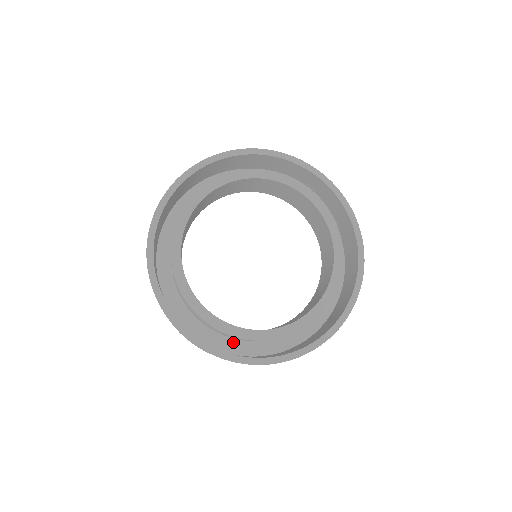
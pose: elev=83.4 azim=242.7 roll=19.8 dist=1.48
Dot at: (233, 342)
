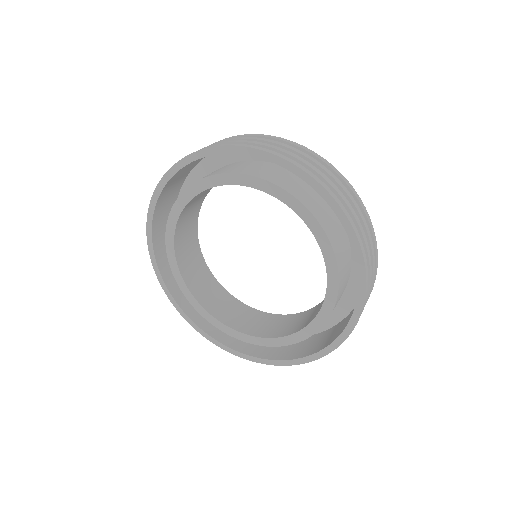
Dot at: occluded
